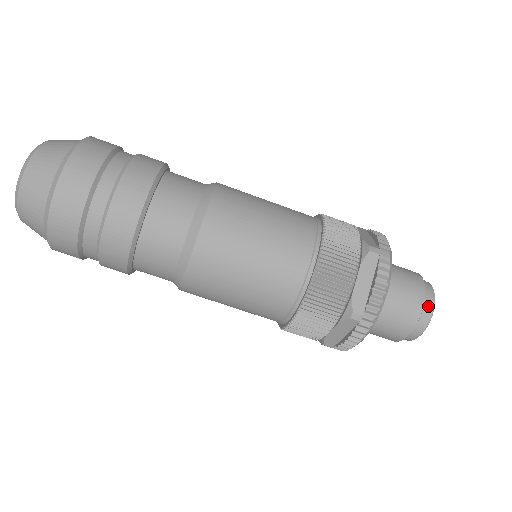
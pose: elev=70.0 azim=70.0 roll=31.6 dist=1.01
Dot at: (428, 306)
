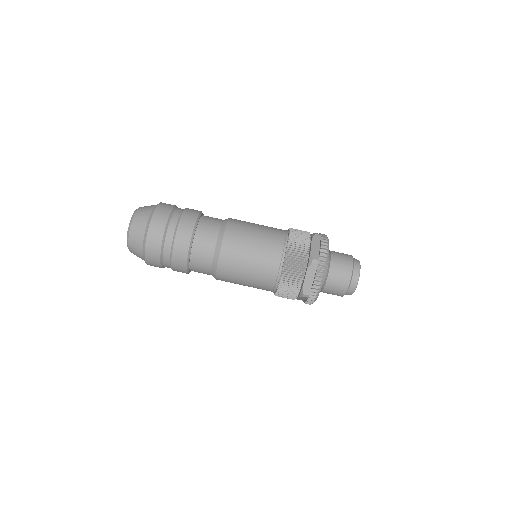
Dot at: (356, 264)
